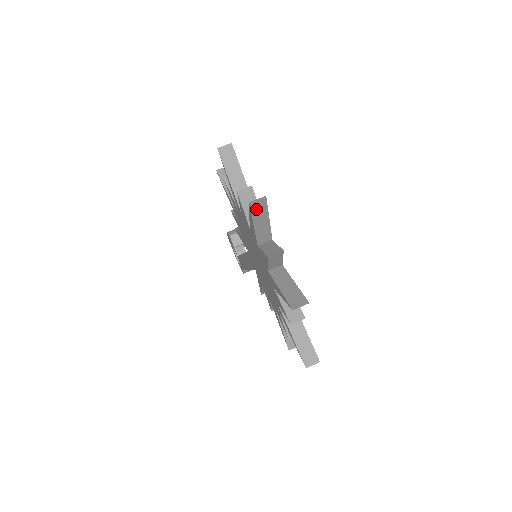
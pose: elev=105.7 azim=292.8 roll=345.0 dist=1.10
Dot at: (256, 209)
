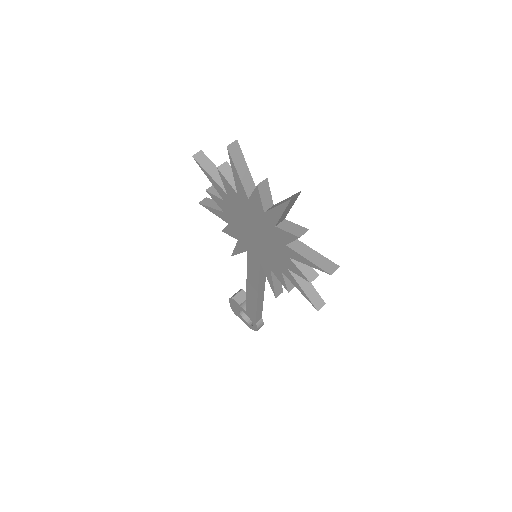
Dot at: (234, 155)
